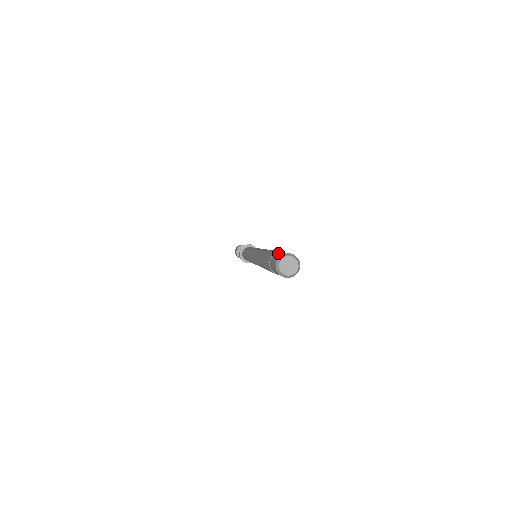
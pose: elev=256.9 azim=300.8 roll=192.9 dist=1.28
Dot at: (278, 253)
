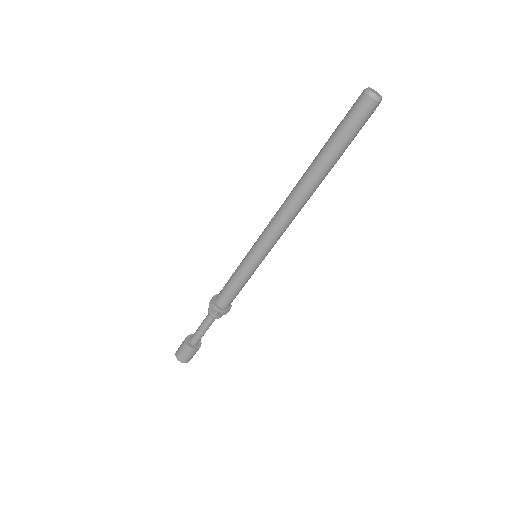
Dot at: occluded
